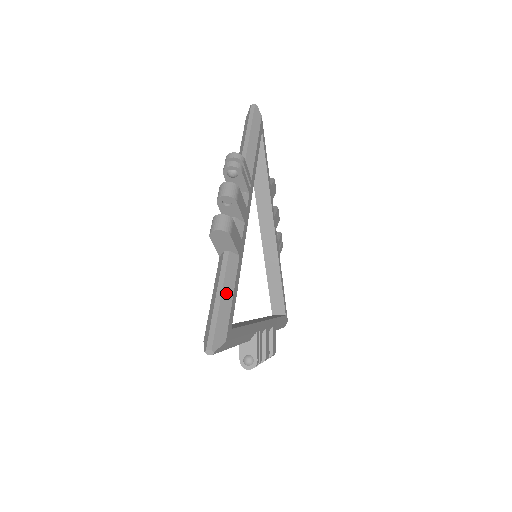
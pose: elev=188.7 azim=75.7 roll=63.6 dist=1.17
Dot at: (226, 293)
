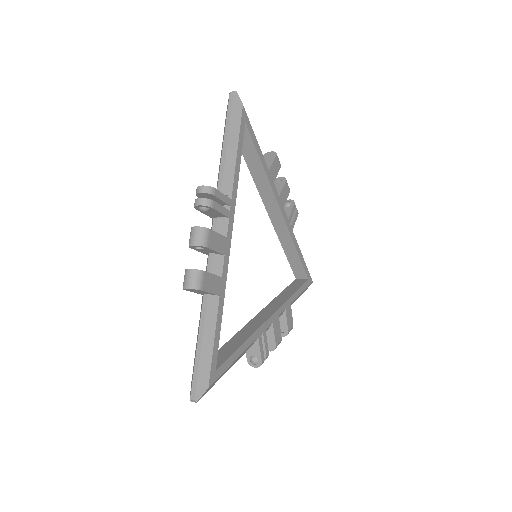
Dot at: (206, 340)
